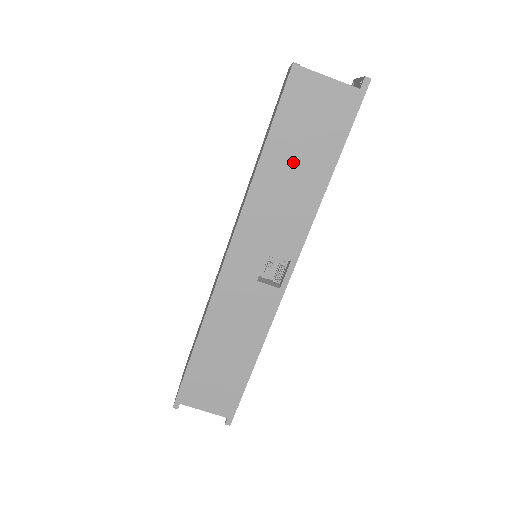
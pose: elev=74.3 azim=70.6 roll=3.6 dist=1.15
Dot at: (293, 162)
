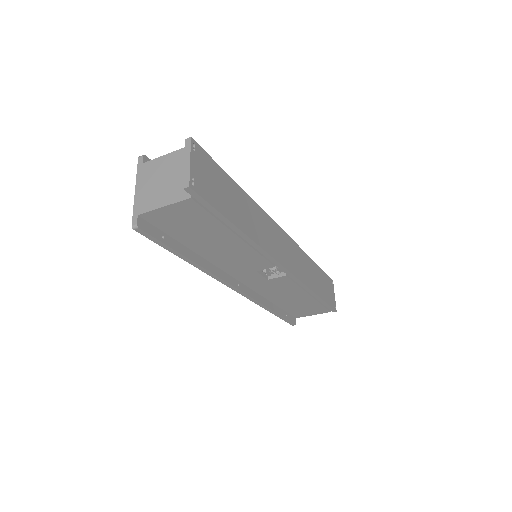
Dot at: (208, 243)
